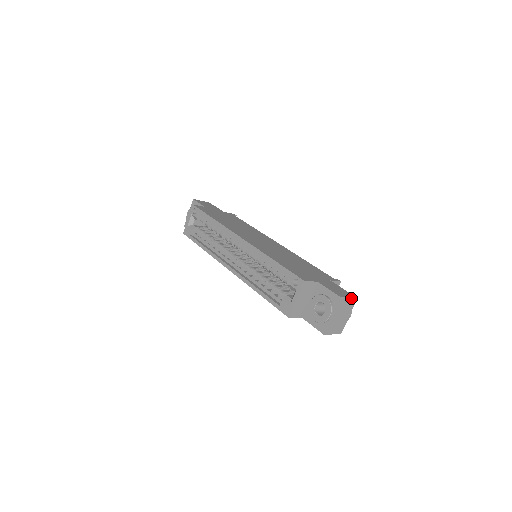
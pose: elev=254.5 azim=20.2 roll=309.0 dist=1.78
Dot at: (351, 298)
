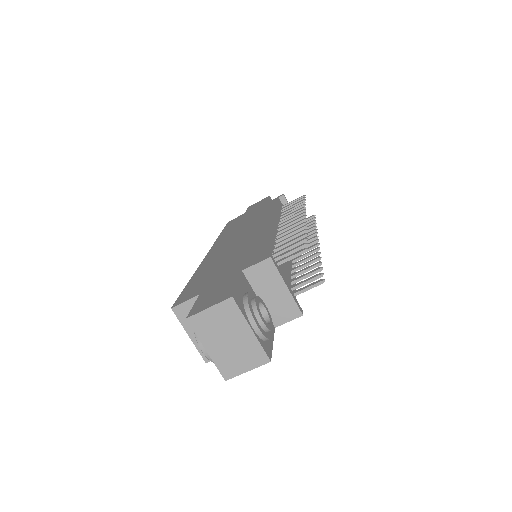
Dot at: (215, 305)
